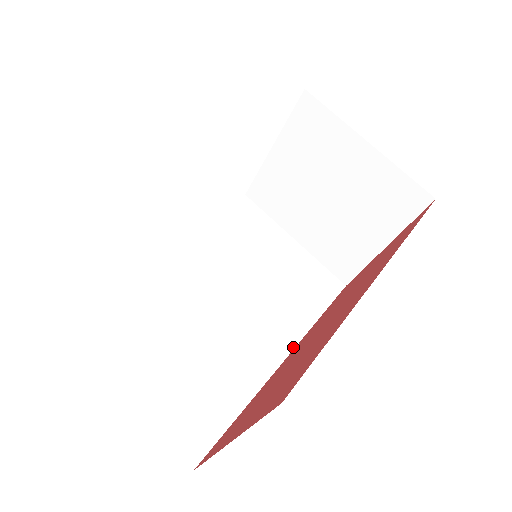
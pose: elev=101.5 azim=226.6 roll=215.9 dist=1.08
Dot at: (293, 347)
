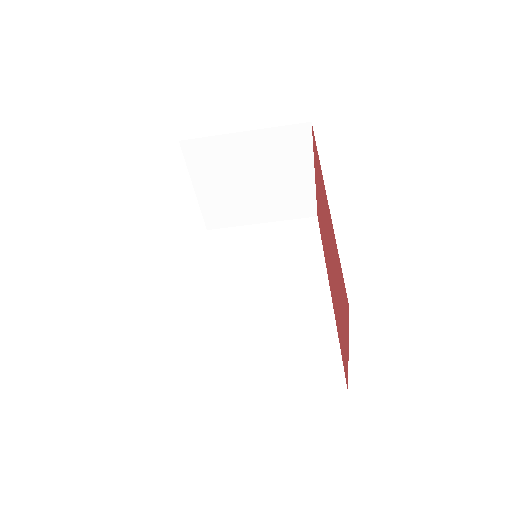
Dot at: (327, 280)
